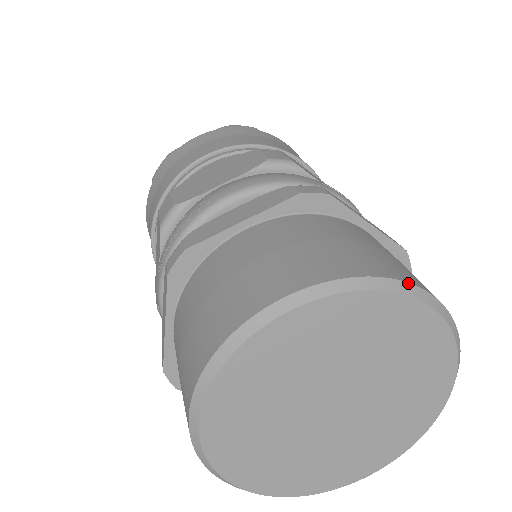
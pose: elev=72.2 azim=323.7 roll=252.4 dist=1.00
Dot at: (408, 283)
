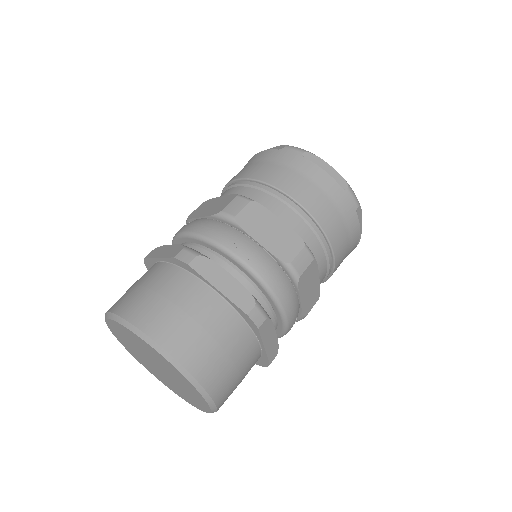
Dot at: (151, 338)
